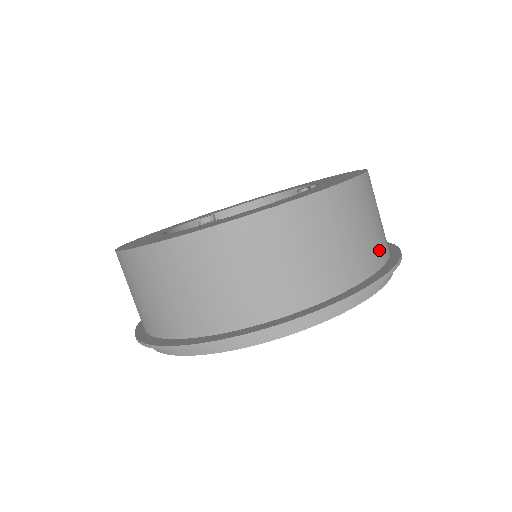
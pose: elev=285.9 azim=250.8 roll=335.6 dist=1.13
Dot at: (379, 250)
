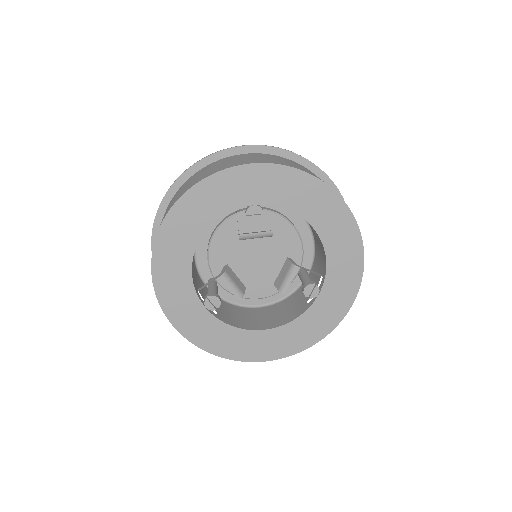
Dot at: occluded
